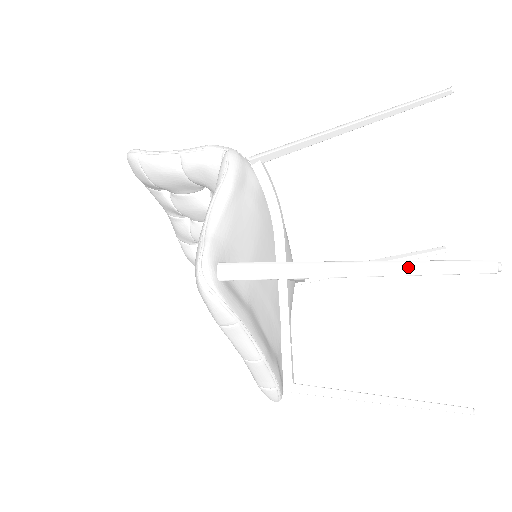
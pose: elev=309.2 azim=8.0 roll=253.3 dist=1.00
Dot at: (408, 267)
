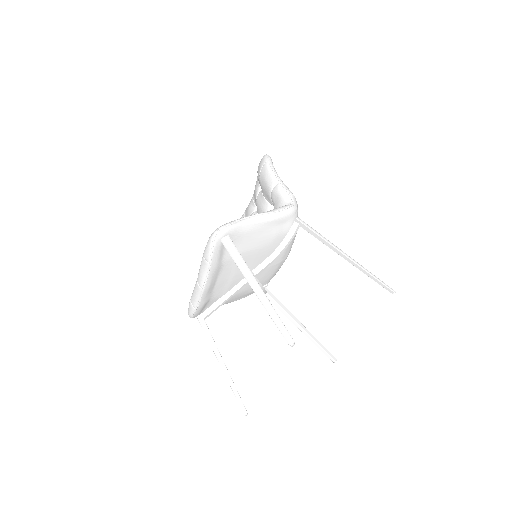
Dot at: (272, 311)
